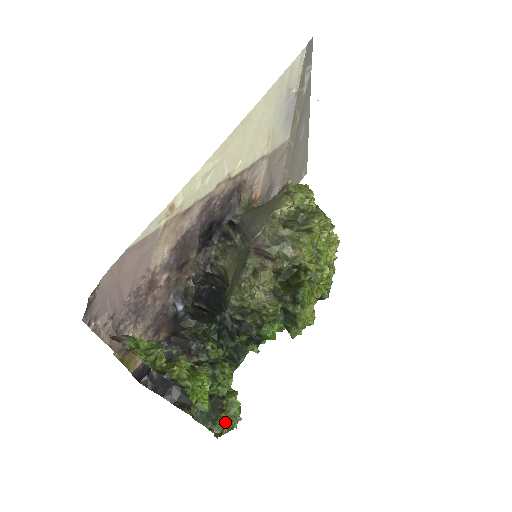
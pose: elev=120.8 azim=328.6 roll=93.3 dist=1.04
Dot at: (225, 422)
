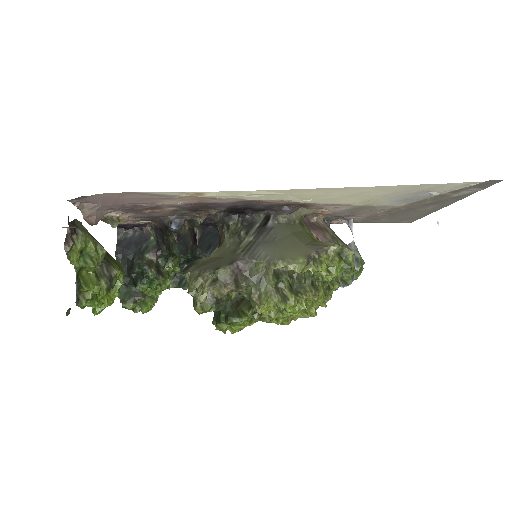
Dot at: (129, 309)
